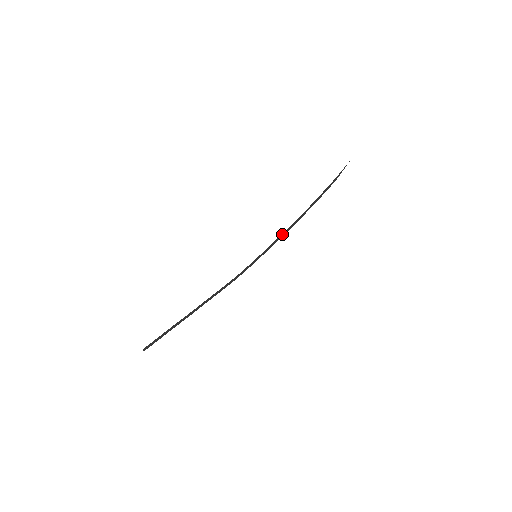
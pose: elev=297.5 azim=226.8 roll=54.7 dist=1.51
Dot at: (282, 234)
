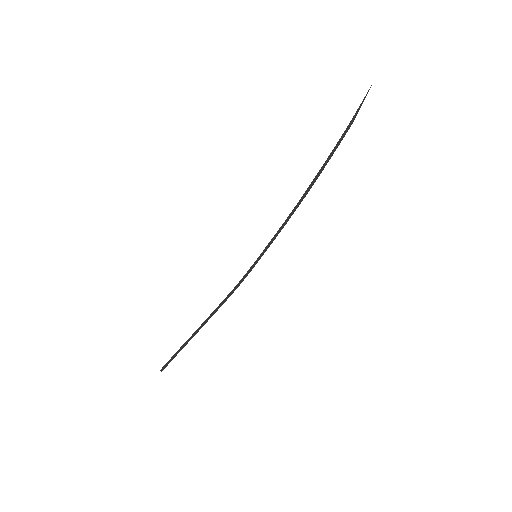
Dot at: (285, 221)
